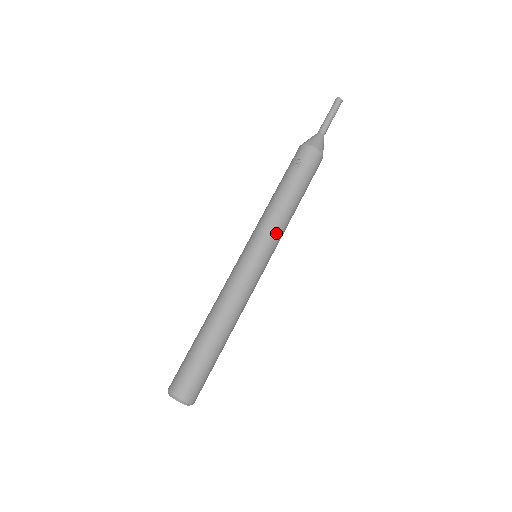
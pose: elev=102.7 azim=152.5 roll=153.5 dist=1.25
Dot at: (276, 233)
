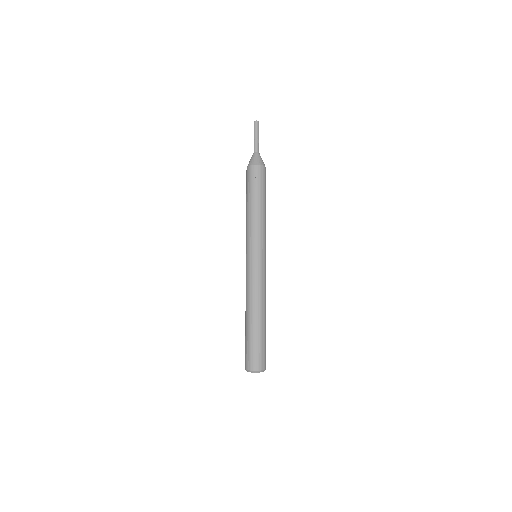
Dot at: (264, 235)
